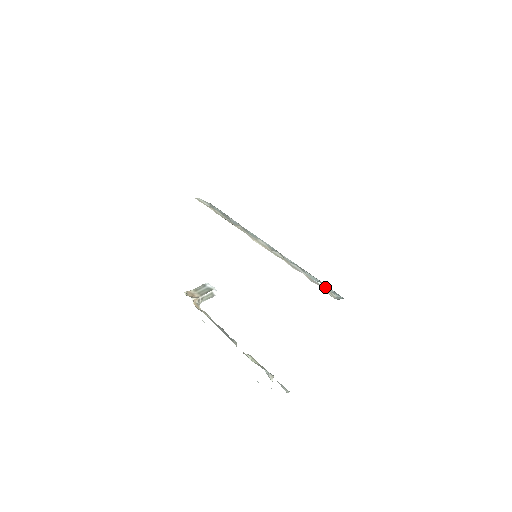
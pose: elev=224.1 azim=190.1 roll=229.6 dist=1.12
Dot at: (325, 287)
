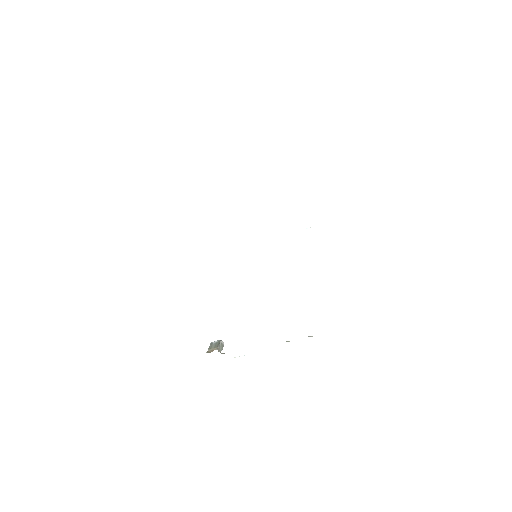
Dot at: occluded
